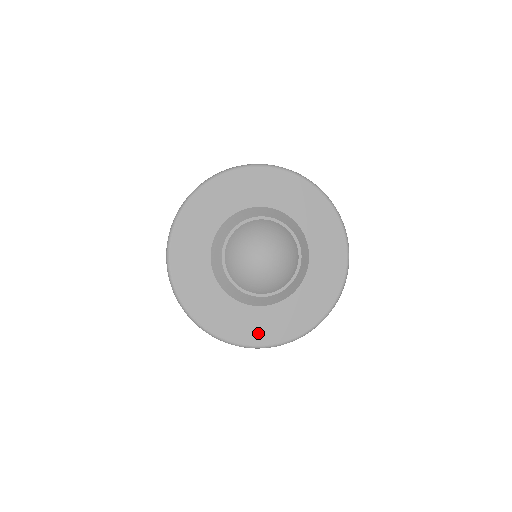
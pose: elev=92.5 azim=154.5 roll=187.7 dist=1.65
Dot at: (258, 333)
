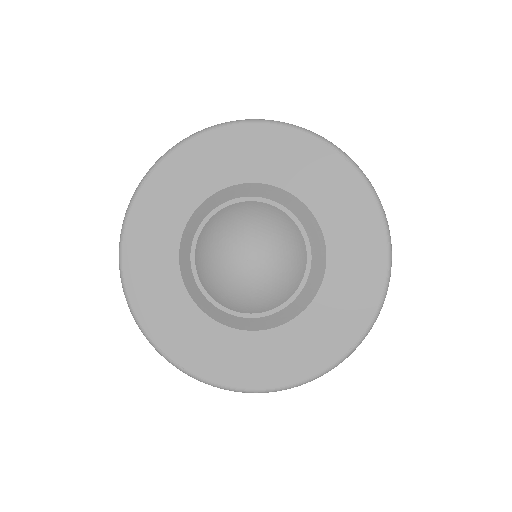
Dot at: (256, 371)
